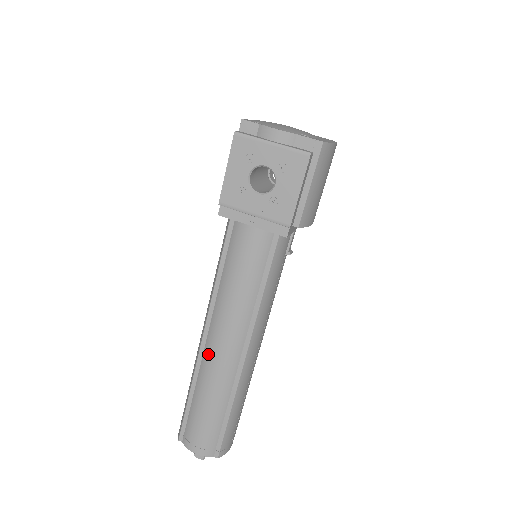
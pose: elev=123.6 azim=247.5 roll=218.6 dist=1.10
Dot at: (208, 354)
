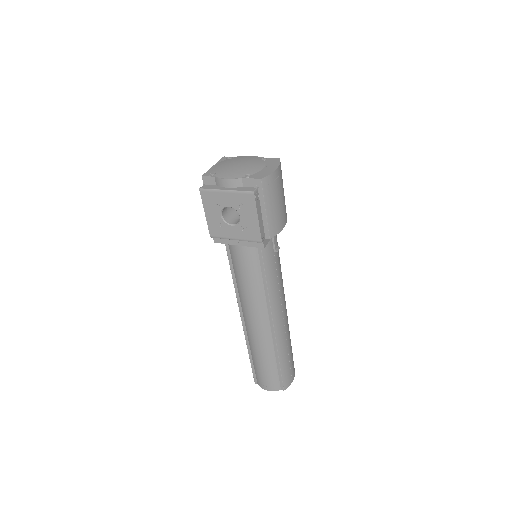
Dot at: (248, 329)
